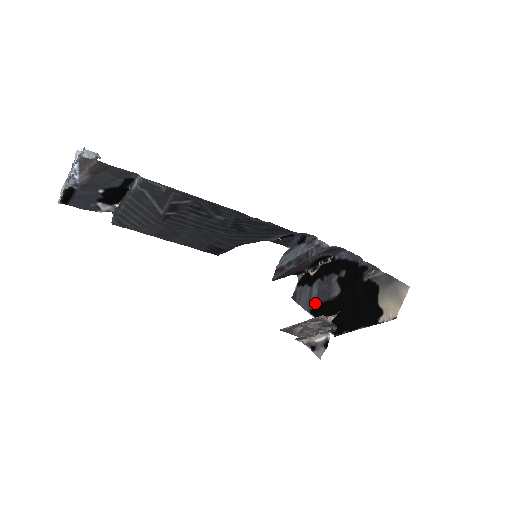
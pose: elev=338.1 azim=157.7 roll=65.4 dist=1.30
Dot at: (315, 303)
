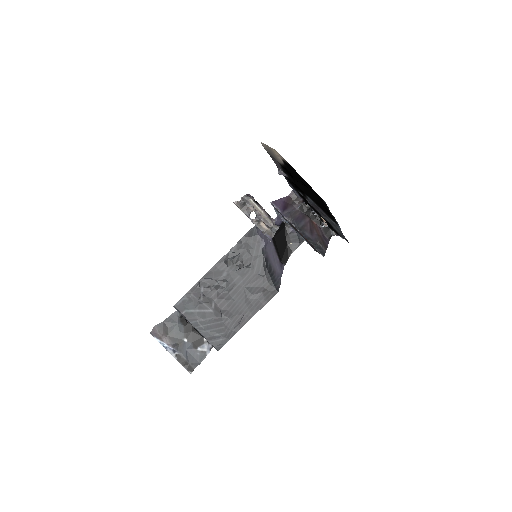
Dot at: (330, 219)
